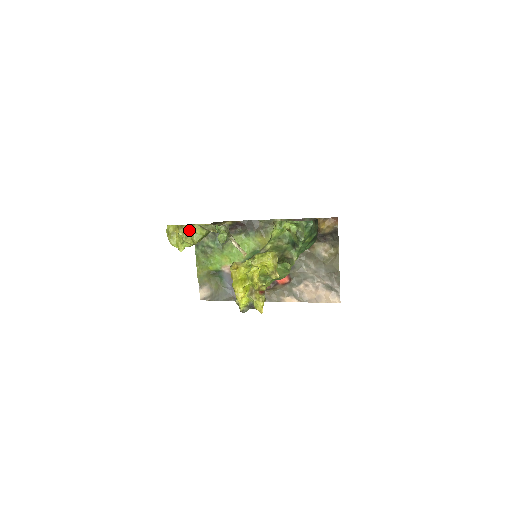
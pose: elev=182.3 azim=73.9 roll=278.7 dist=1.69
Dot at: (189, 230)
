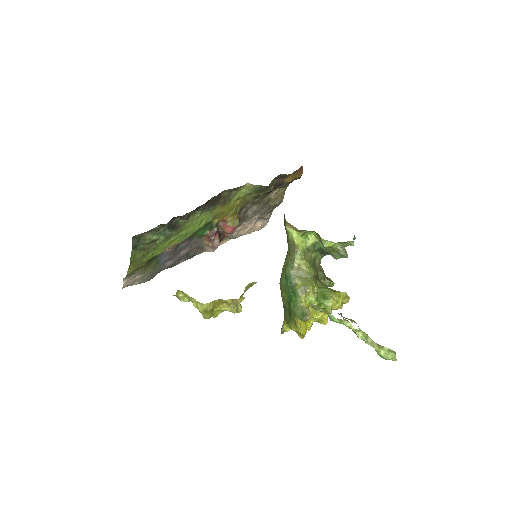
Dot at: (241, 300)
